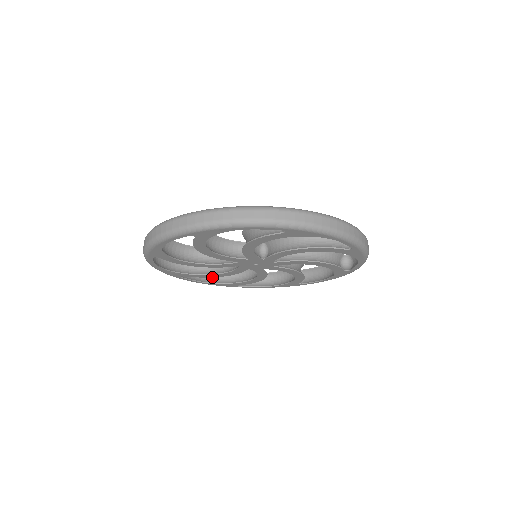
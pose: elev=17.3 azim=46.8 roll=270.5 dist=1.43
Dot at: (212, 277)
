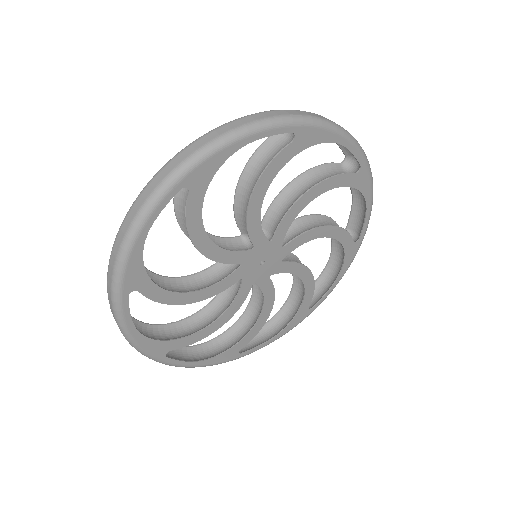
Dot at: (203, 355)
